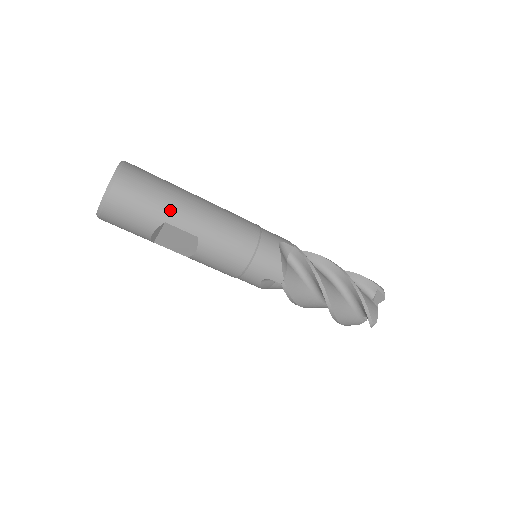
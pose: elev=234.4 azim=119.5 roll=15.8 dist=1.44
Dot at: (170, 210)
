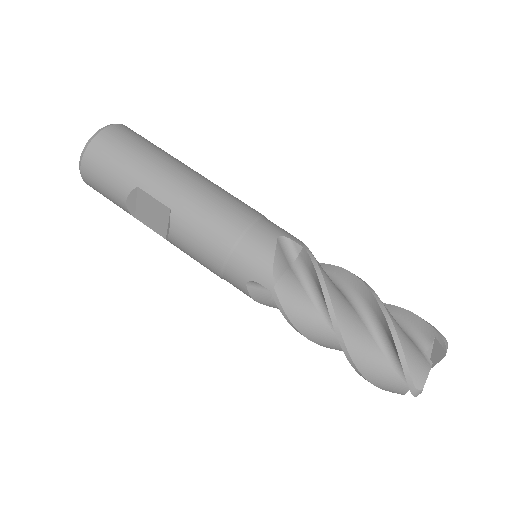
Dot at: (145, 173)
